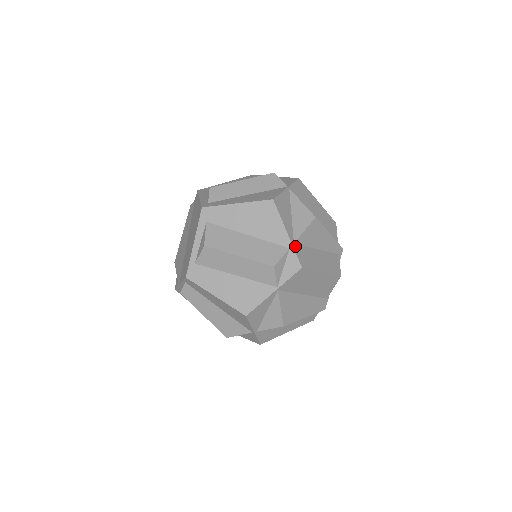
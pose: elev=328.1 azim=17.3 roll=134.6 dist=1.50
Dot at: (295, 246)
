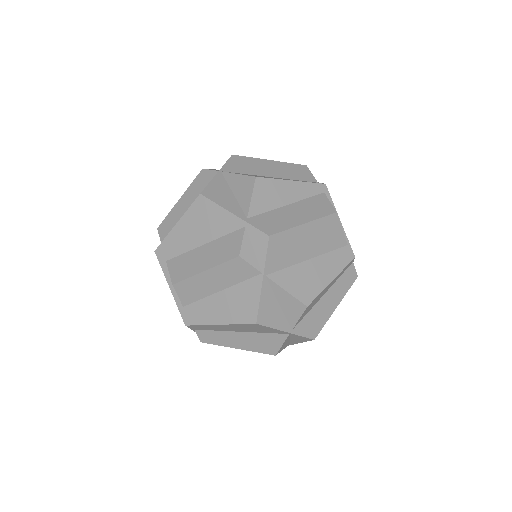
Dot at: (250, 220)
